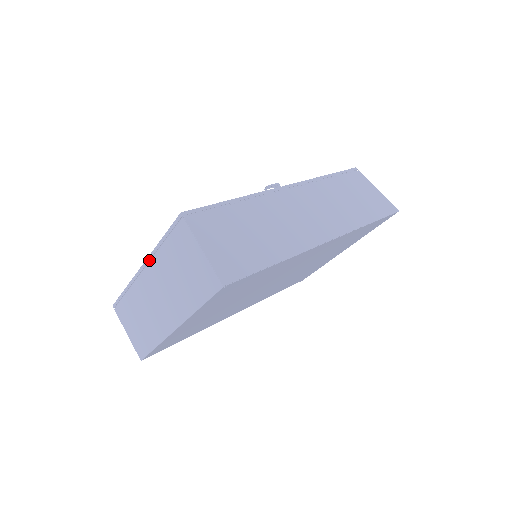
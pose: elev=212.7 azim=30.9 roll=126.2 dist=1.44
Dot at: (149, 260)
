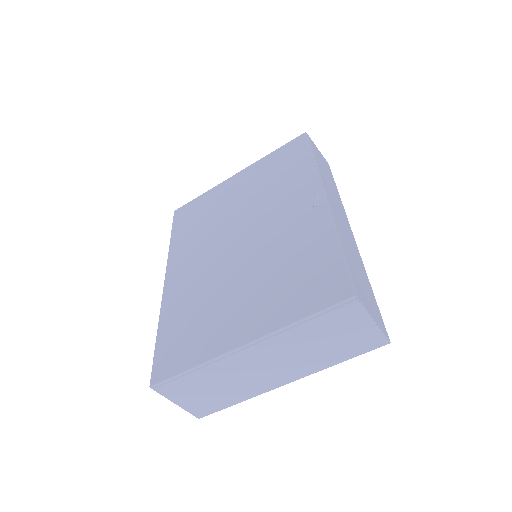
Dot at: (258, 336)
